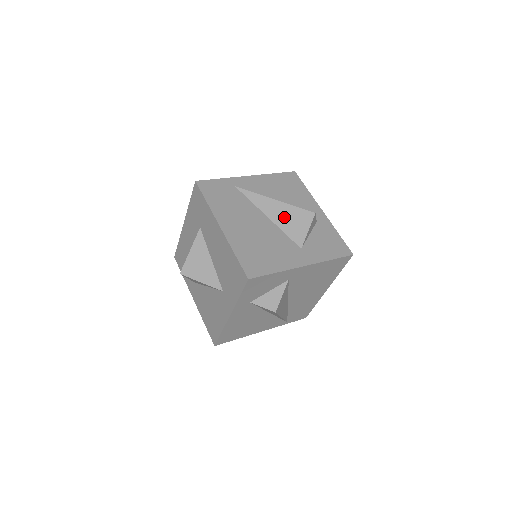
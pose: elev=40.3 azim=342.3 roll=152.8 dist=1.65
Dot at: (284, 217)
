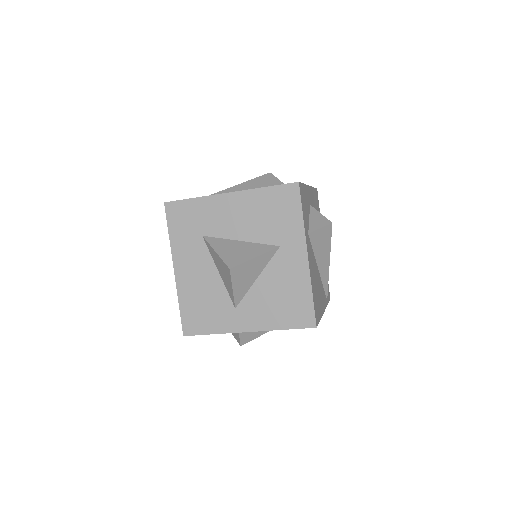
Dot at: (254, 187)
